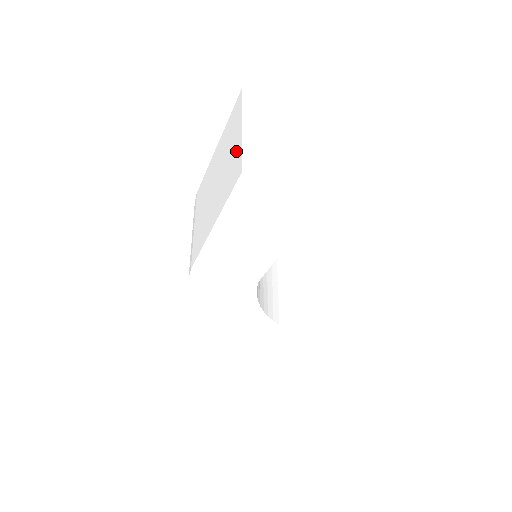
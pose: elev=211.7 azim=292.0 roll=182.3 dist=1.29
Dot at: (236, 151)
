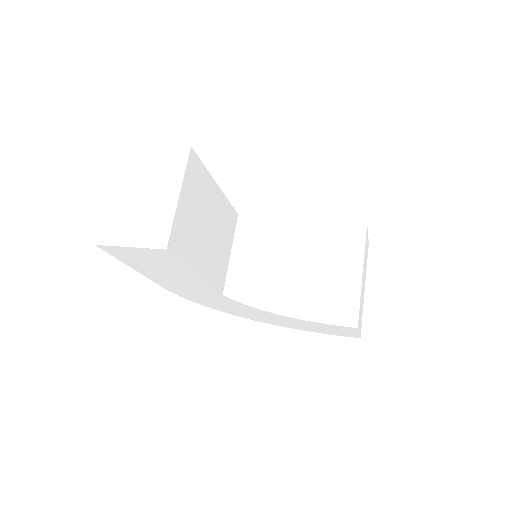
Dot at: occluded
